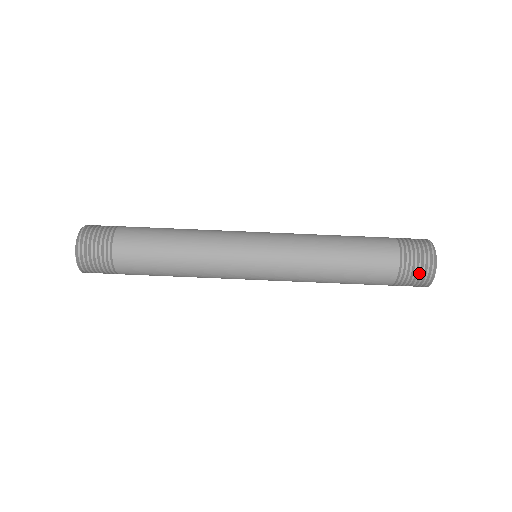
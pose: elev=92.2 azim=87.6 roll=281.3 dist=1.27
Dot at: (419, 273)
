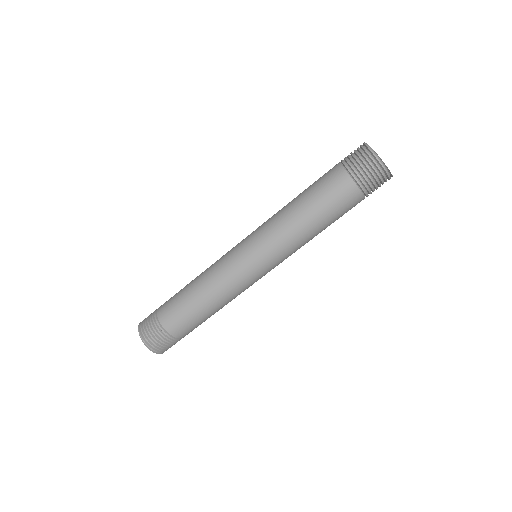
Dot at: (380, 186)
